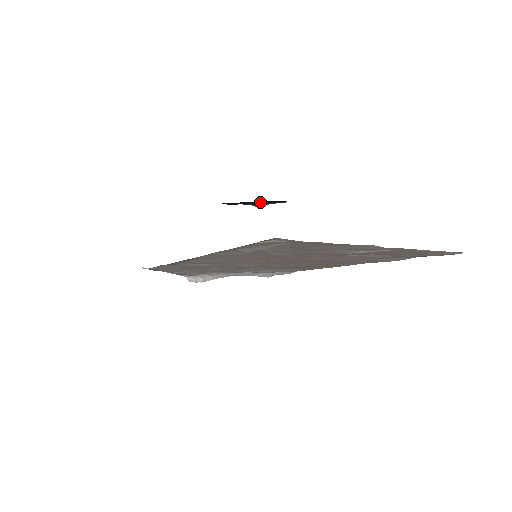
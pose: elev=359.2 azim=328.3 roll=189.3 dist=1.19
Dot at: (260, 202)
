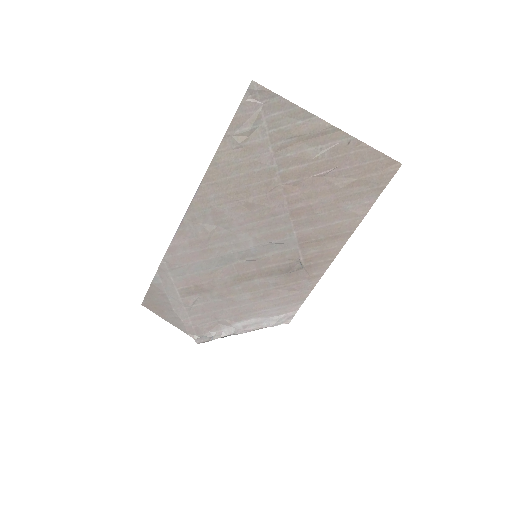
Dot at: occluded
